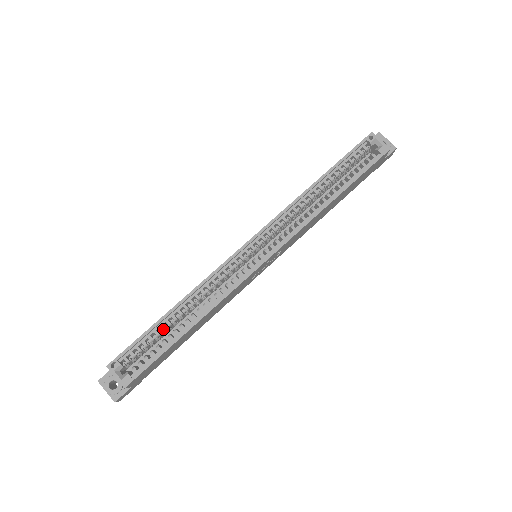
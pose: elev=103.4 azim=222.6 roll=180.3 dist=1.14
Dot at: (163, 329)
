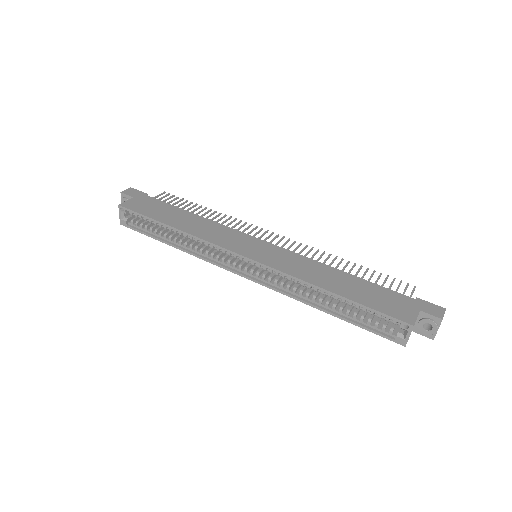
Dot at: (160, 226)
